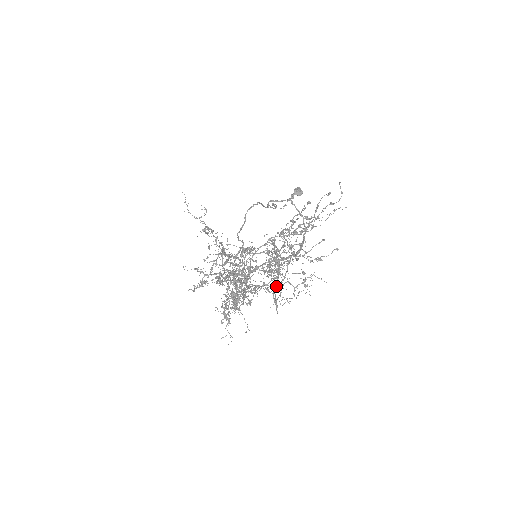
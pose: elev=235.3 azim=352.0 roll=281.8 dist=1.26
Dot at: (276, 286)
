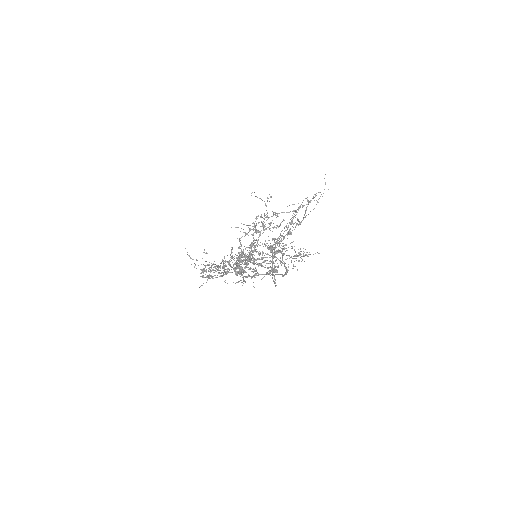
Dot at: (275, 267)
